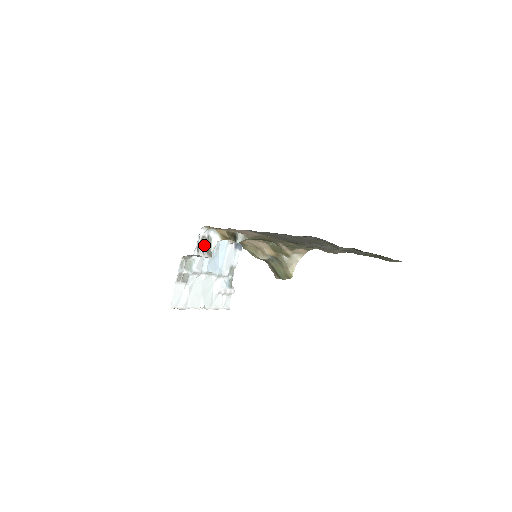
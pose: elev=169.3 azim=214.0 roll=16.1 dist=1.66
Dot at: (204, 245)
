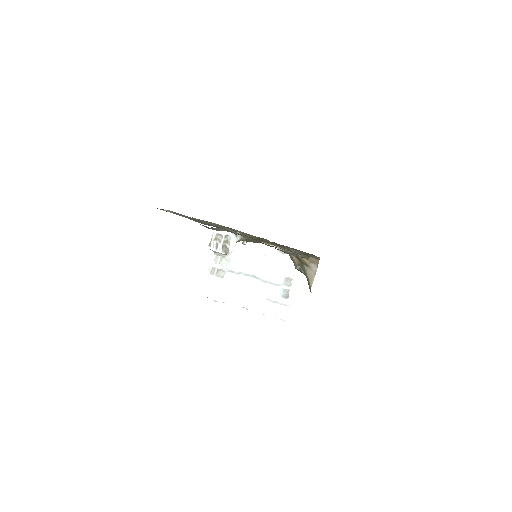
Dot at: (220, 242)
